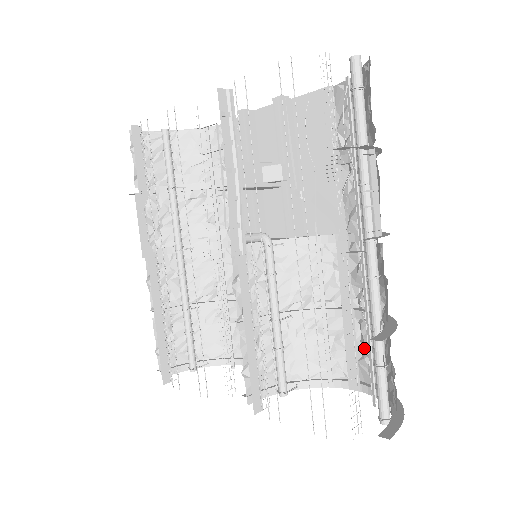
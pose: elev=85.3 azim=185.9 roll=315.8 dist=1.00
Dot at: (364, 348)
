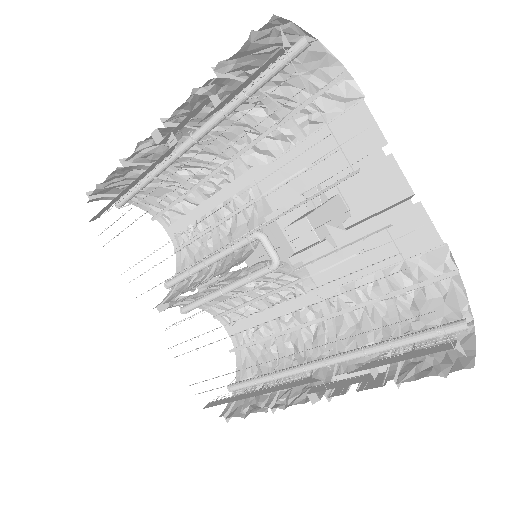
Dot at: (256, 326)
